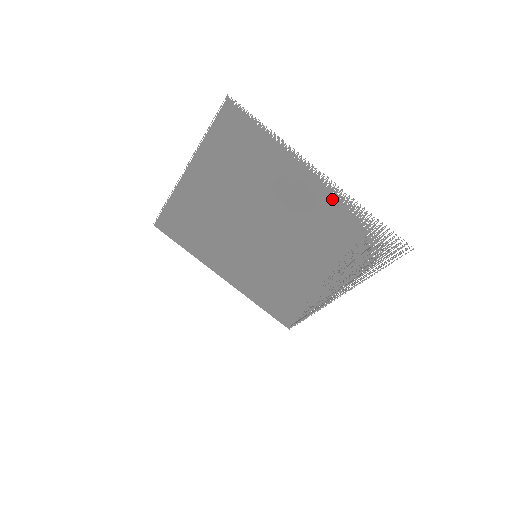
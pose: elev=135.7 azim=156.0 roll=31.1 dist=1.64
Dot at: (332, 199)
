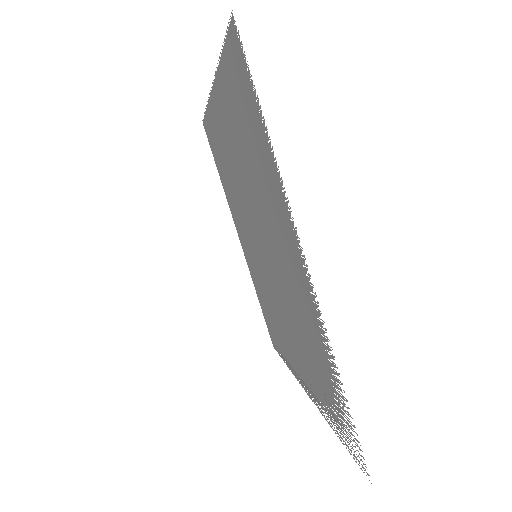
Dot at: (310, 305)
